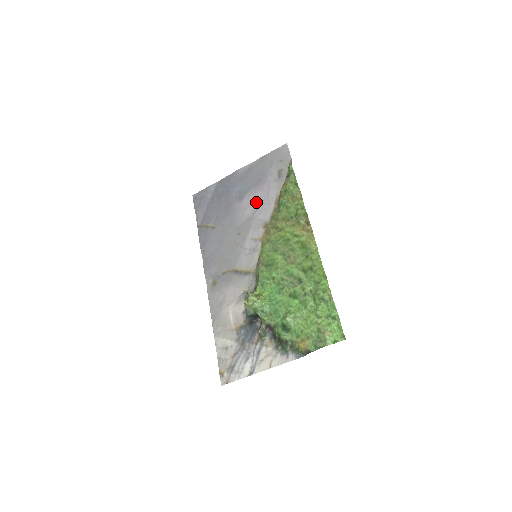
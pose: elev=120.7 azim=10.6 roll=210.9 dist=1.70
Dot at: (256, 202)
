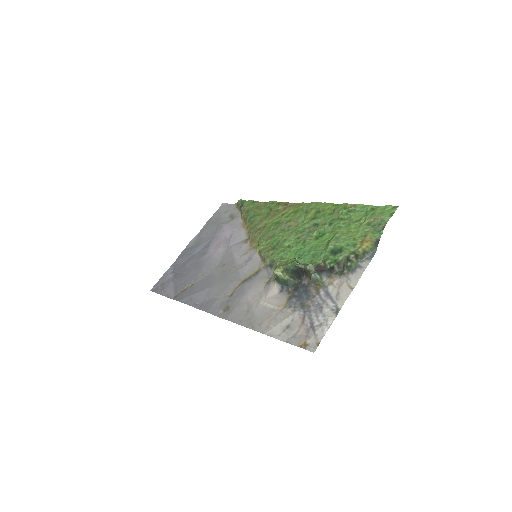
Dot at: (224, 240)
